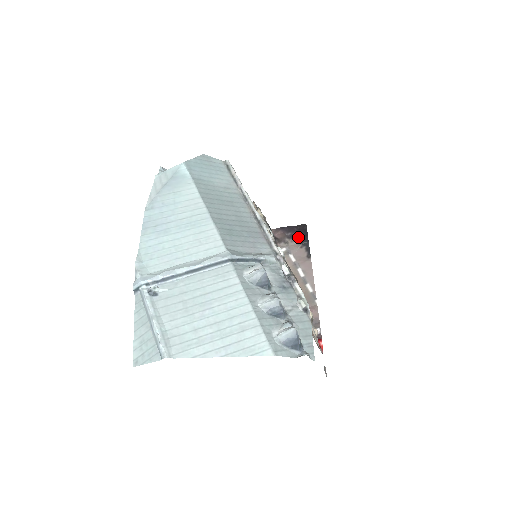
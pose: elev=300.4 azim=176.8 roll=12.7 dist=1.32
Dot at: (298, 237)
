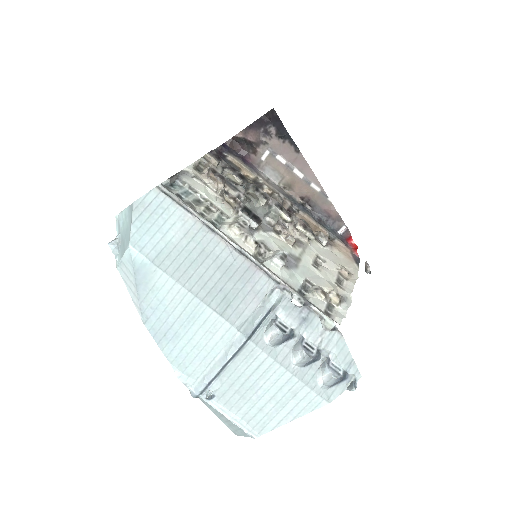
Dot at: (274, 130)
